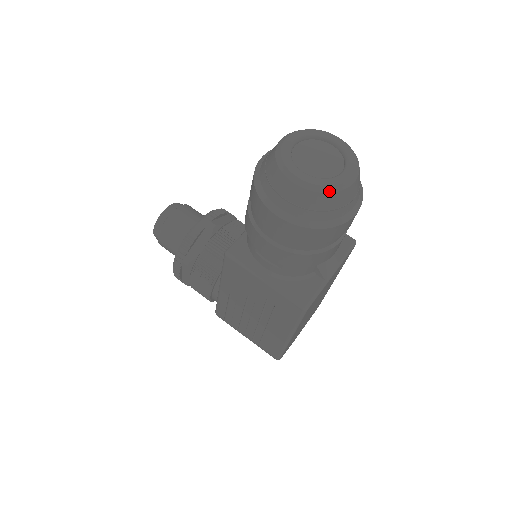
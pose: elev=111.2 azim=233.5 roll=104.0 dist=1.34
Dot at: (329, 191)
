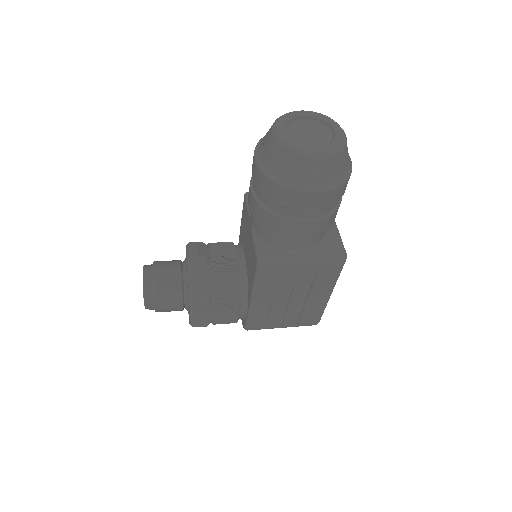
Dot at: (341, 149)
